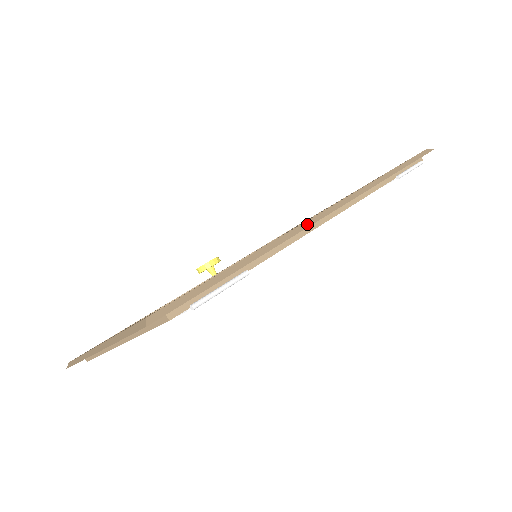
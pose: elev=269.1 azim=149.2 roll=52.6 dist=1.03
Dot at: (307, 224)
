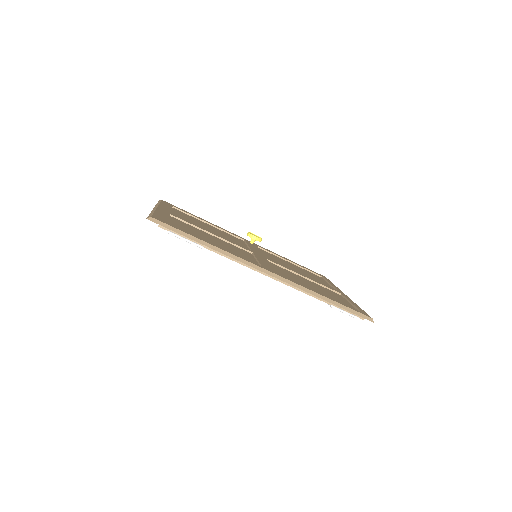
Dot at: (248, 263)
